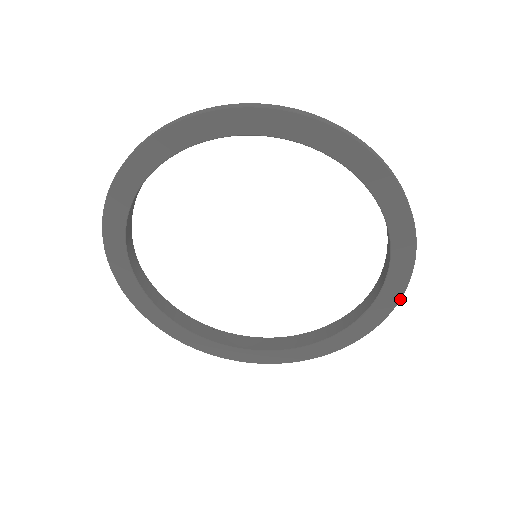
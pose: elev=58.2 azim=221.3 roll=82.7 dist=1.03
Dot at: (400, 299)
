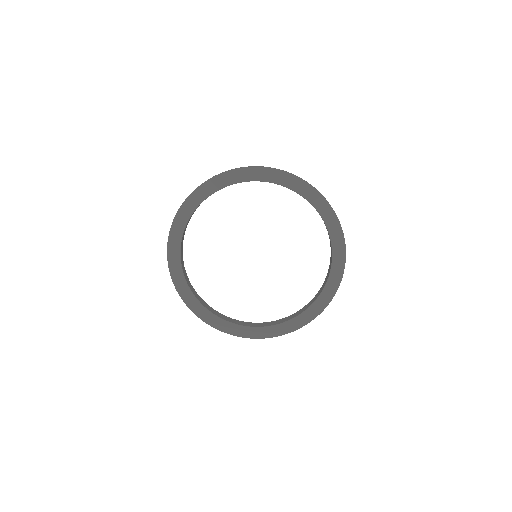
Dot at: (328, 202)
